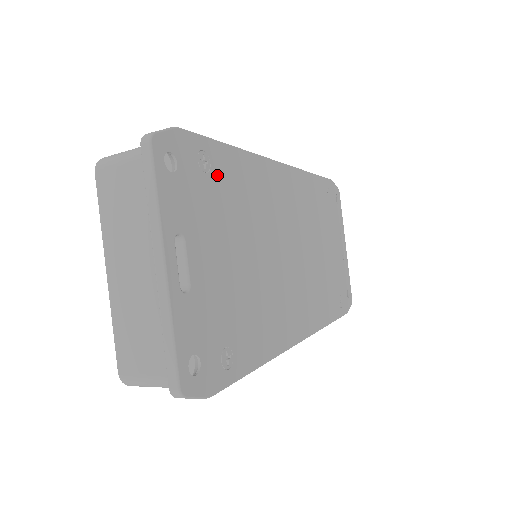
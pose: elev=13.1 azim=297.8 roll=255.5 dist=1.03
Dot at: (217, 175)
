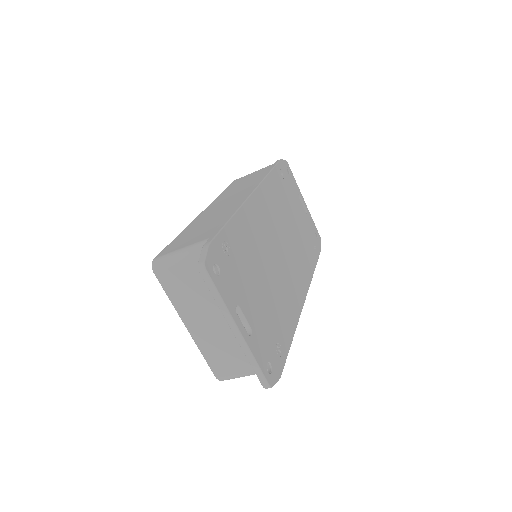
Dot at: (234, 248)
